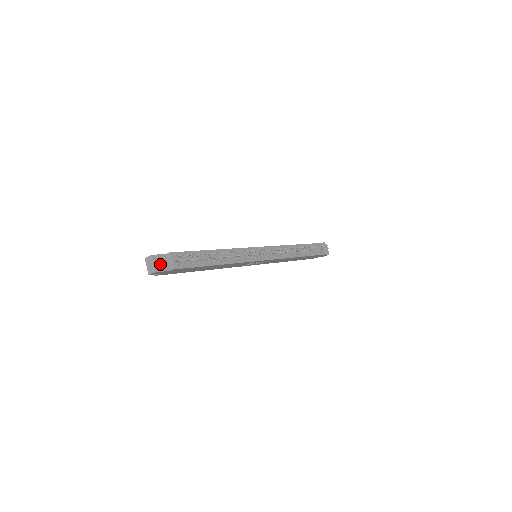
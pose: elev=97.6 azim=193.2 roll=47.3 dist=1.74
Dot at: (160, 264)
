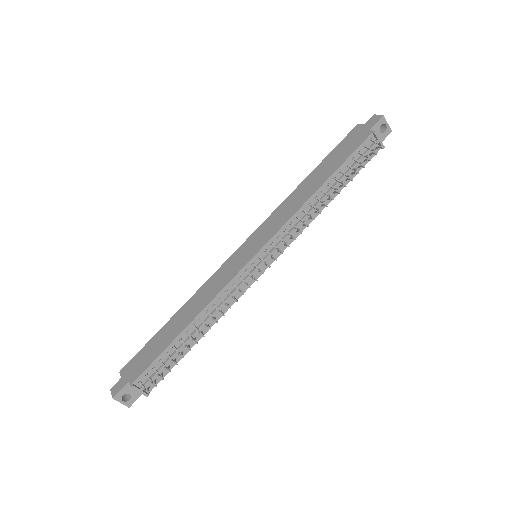
Dot at: (129, 393)
